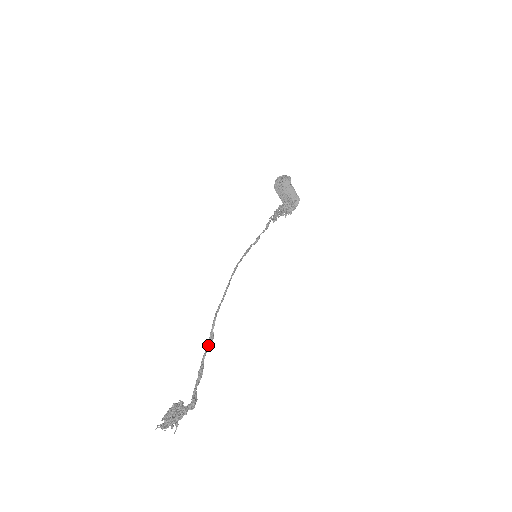
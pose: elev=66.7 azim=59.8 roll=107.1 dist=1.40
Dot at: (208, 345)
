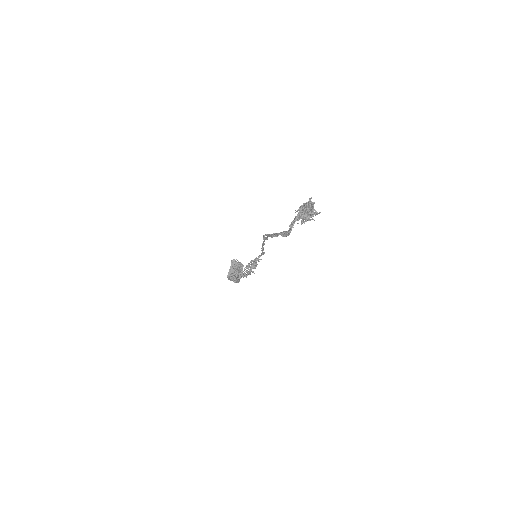
Dot at: occluded
